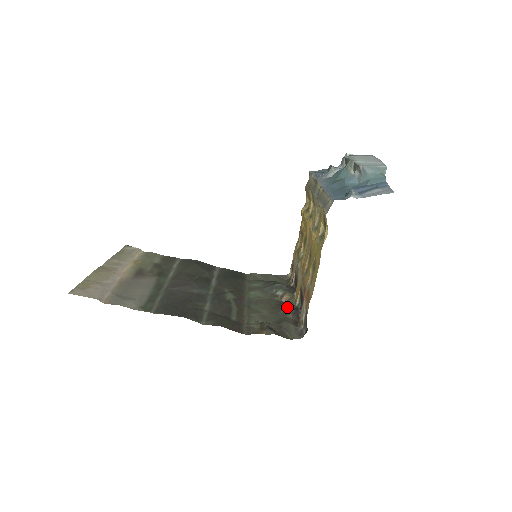
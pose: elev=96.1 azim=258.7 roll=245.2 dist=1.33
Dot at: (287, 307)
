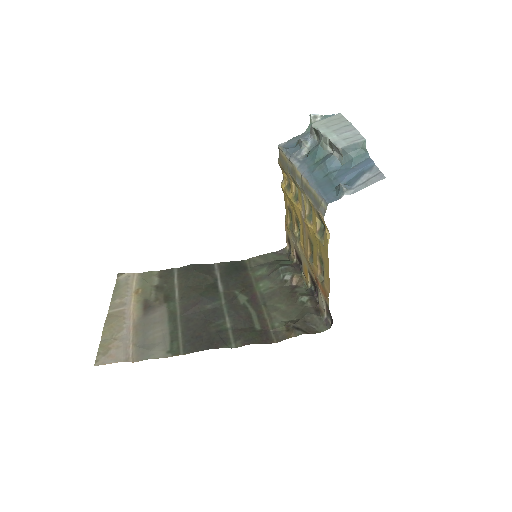
Dot at: (301, 293)
